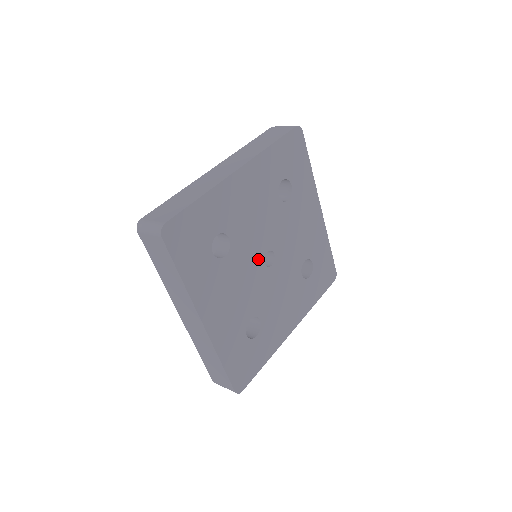
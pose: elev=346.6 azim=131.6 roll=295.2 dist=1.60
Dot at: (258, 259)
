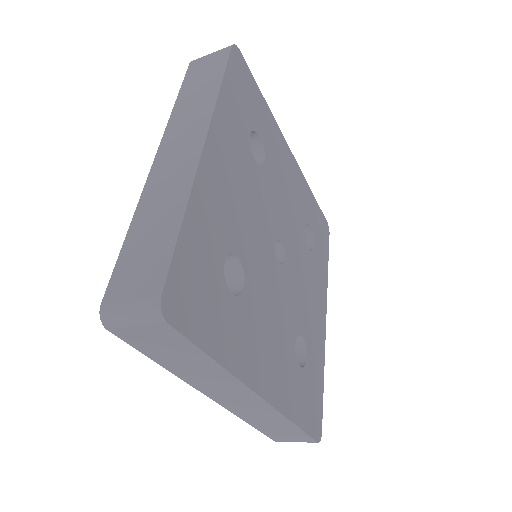
Dot at: (271, 261)
